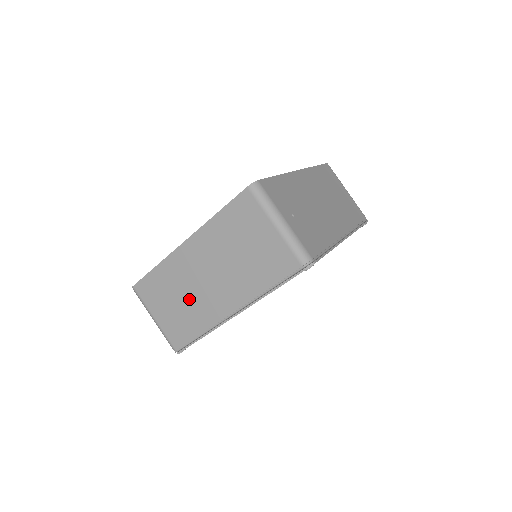
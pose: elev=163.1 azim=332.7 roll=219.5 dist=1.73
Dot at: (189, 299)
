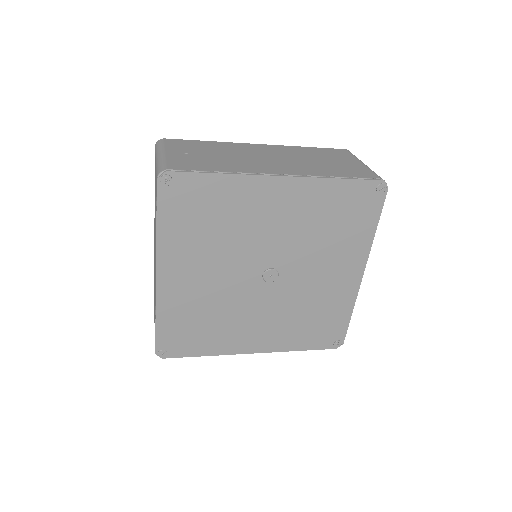
Dot at: occluded
